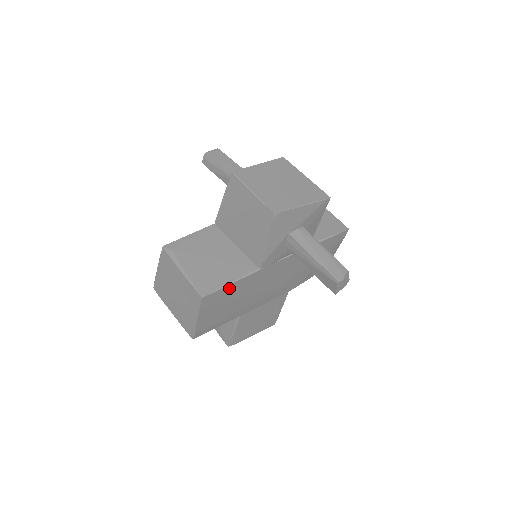
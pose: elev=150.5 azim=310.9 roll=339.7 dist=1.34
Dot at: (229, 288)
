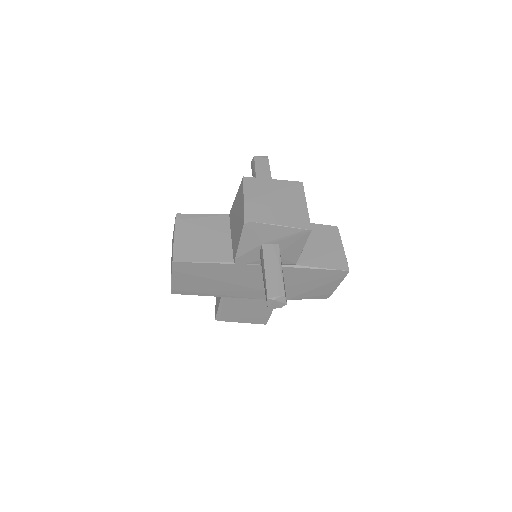
Dot at: (201, 266)
